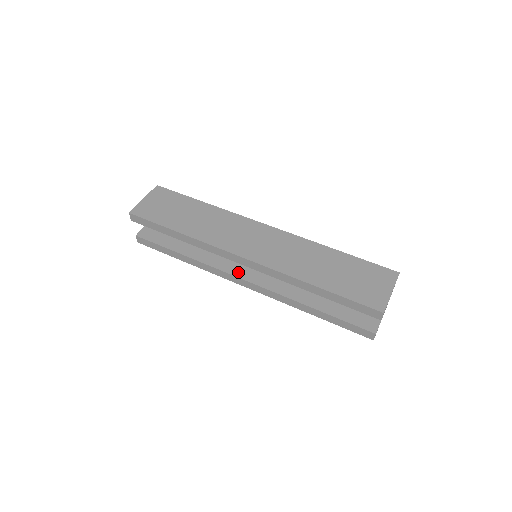
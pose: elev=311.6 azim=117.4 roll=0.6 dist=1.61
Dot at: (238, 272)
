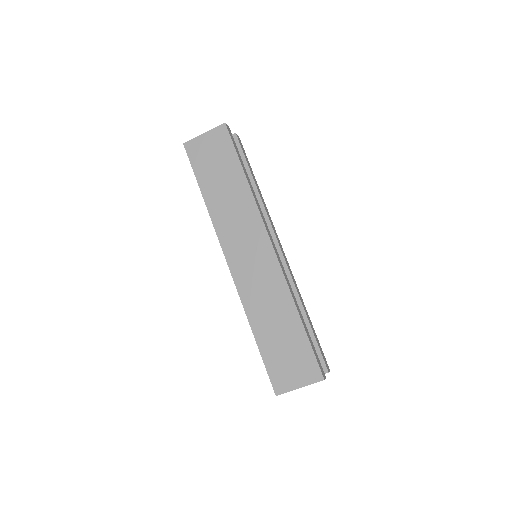
Dot at: occluded
